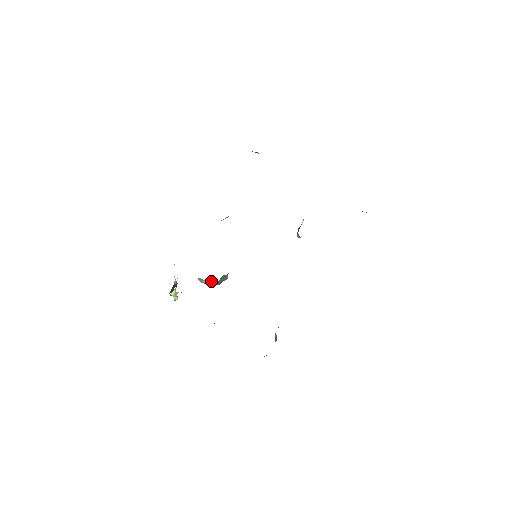
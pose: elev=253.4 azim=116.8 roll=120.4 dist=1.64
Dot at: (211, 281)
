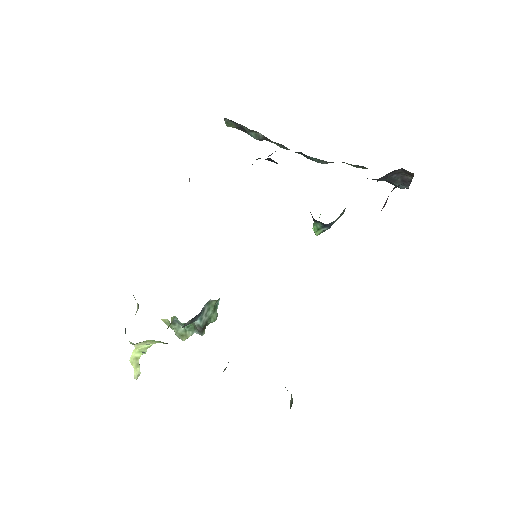
Dot at: (192, 327)
